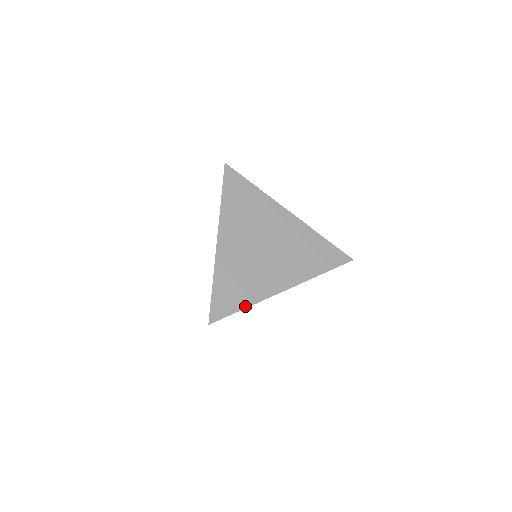
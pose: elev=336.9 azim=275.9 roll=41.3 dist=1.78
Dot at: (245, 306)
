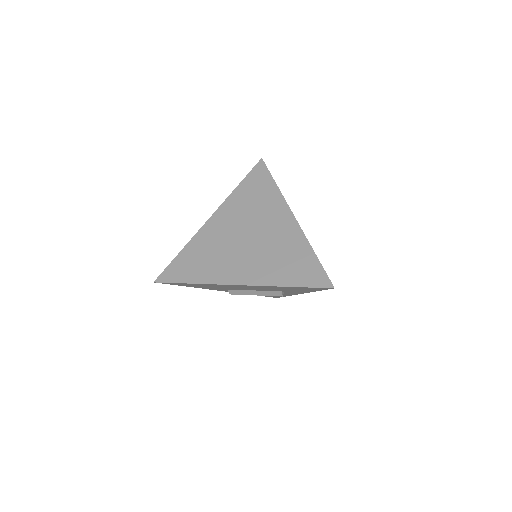
Dot at: (192, 281)
